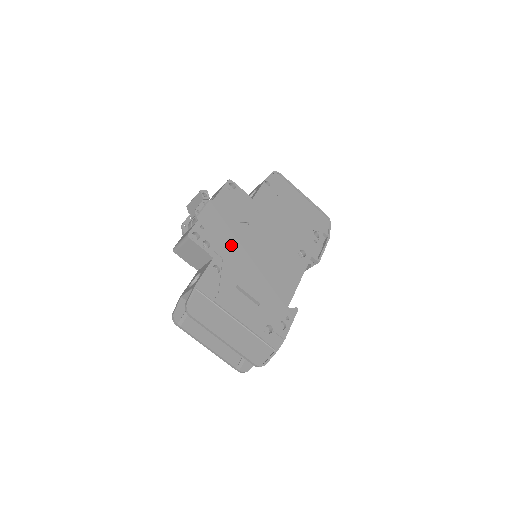
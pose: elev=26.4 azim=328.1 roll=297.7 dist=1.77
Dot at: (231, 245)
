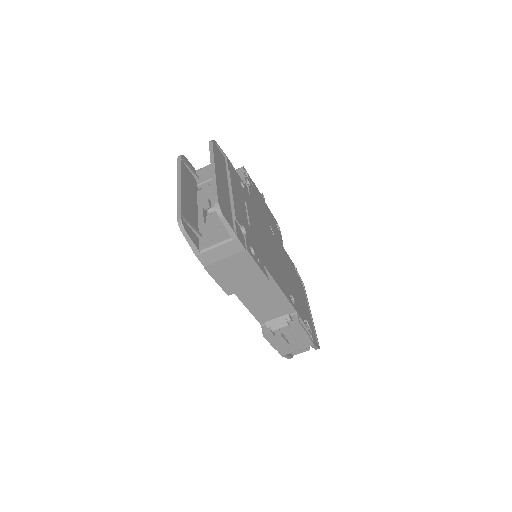
Dot at: (258, 209)
